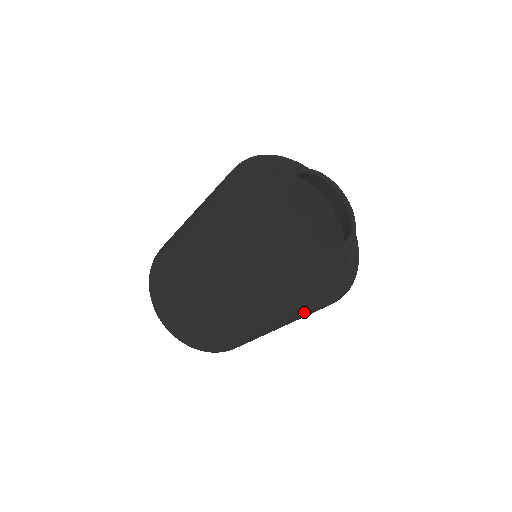
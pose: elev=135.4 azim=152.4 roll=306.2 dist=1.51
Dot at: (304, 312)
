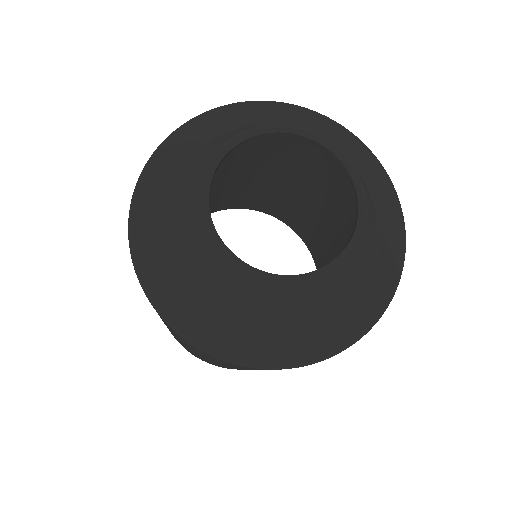
Dot at: occluded
